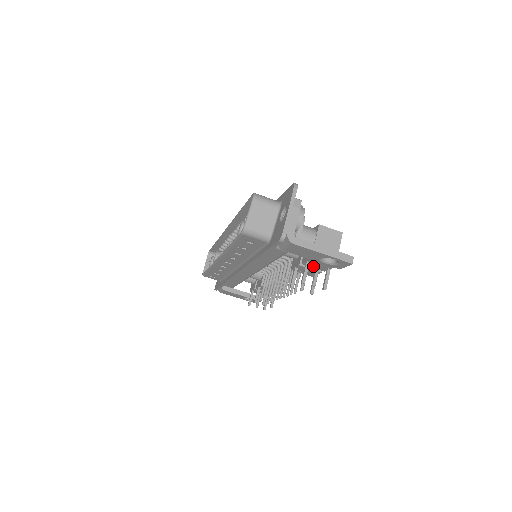
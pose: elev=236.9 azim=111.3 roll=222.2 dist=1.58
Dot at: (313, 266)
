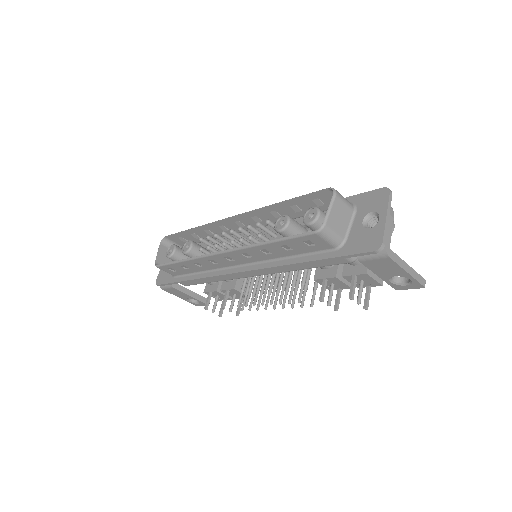
Dot at: occluded
